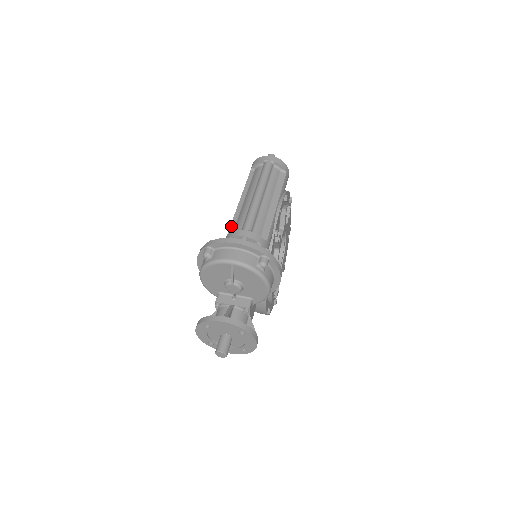
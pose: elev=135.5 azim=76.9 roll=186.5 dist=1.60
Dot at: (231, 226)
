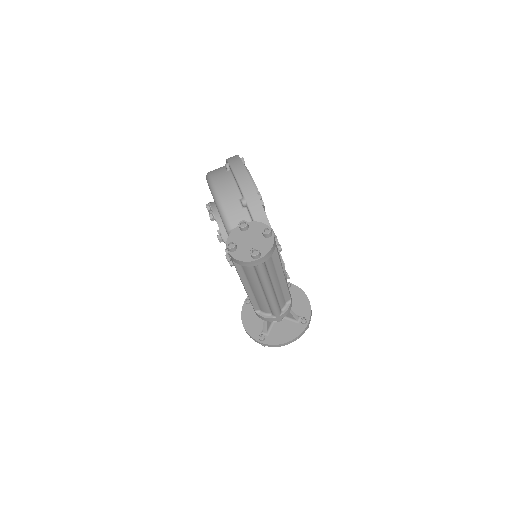
Dot at: (253, 305)
